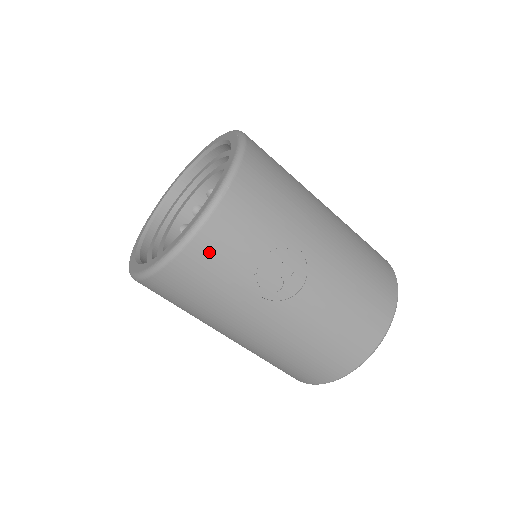
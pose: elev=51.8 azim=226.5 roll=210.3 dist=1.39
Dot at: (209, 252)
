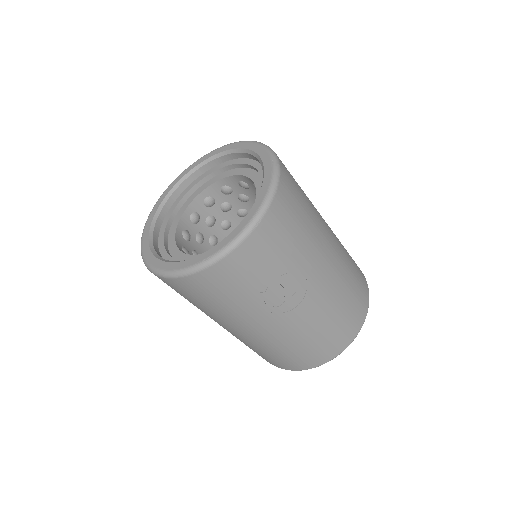
Dot at: (231, 272)
